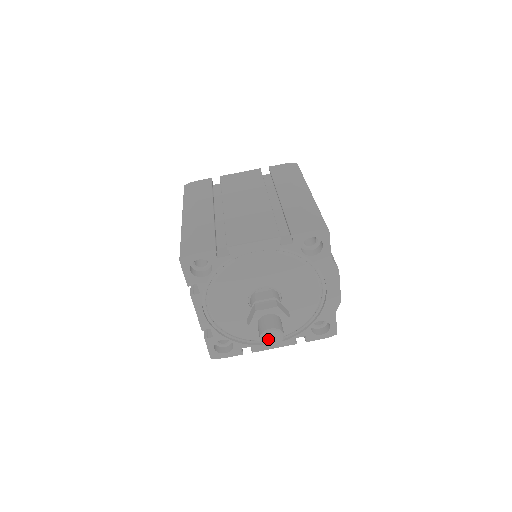
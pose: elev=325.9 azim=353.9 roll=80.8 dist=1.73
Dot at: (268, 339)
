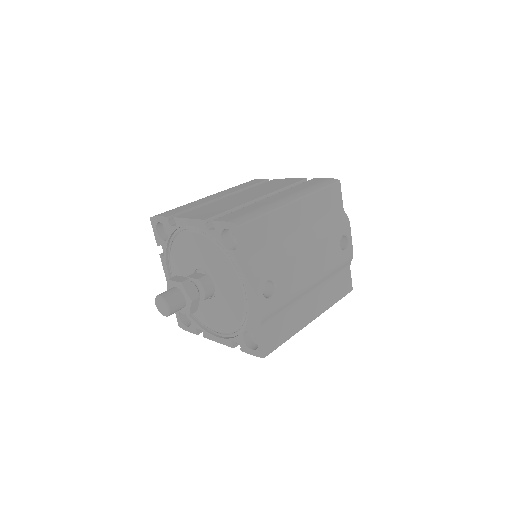
Dot at: (159, 306)
